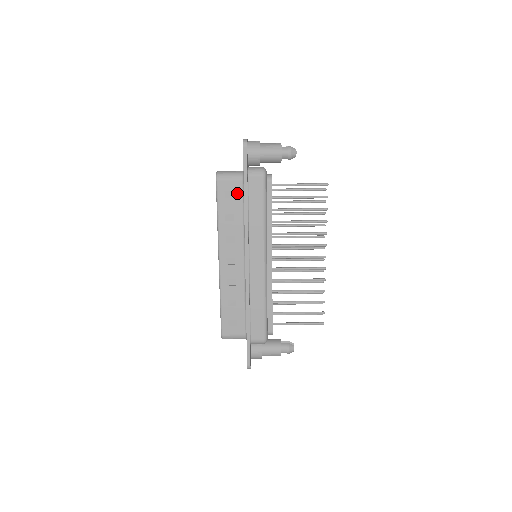
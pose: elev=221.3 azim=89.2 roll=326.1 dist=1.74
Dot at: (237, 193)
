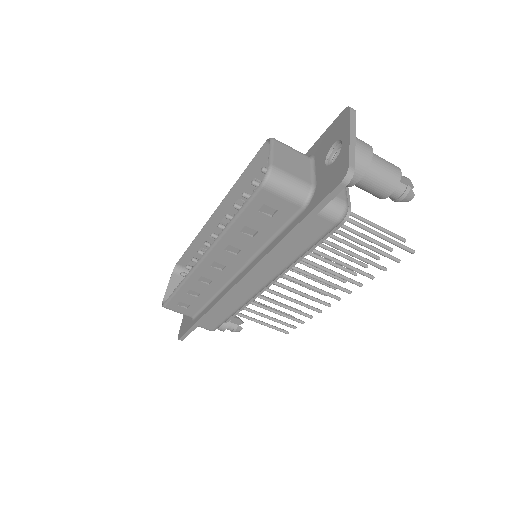
Dot at: (281, 215)
